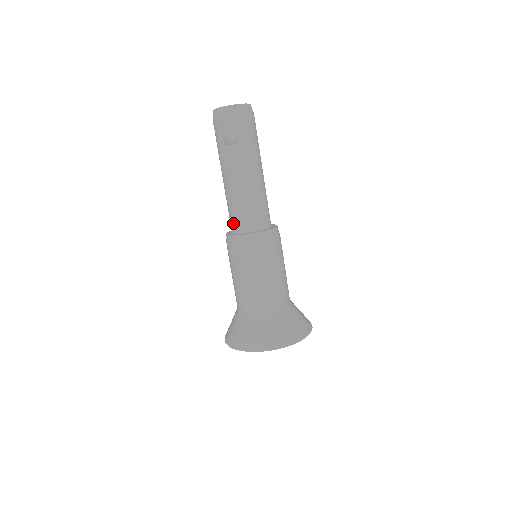
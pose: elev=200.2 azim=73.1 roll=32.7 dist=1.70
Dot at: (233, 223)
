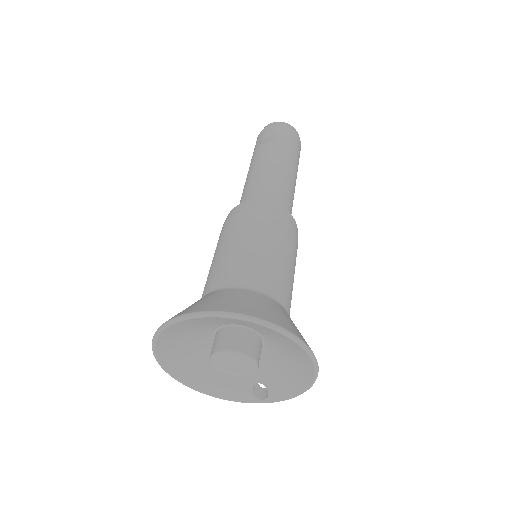
Dot at: occluded
